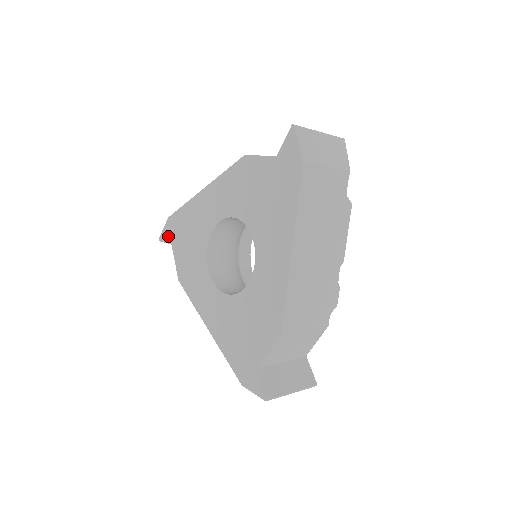
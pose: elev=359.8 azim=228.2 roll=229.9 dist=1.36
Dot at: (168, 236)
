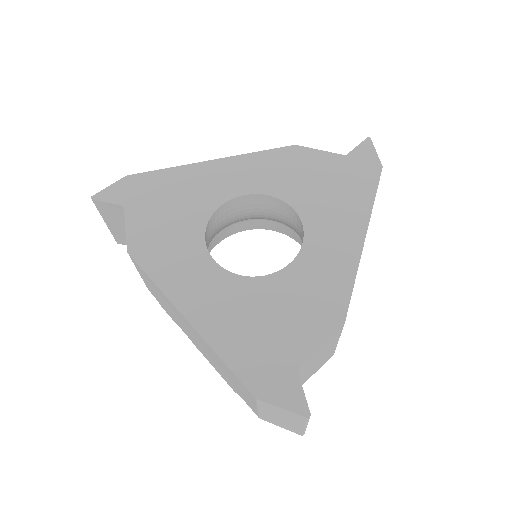
Dot at: (119, 196)
